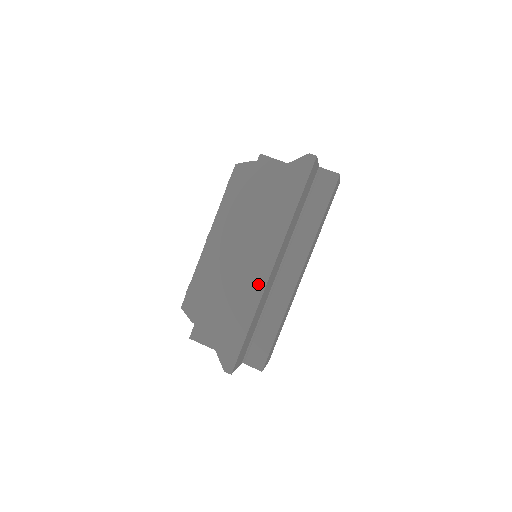
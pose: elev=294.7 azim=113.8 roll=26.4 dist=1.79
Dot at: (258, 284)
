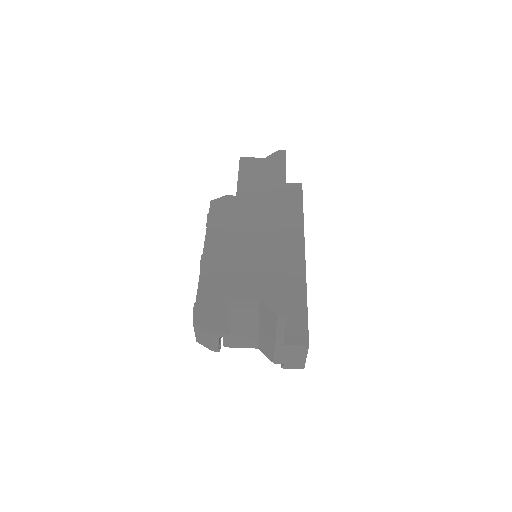
Dot at: (278, 235)
